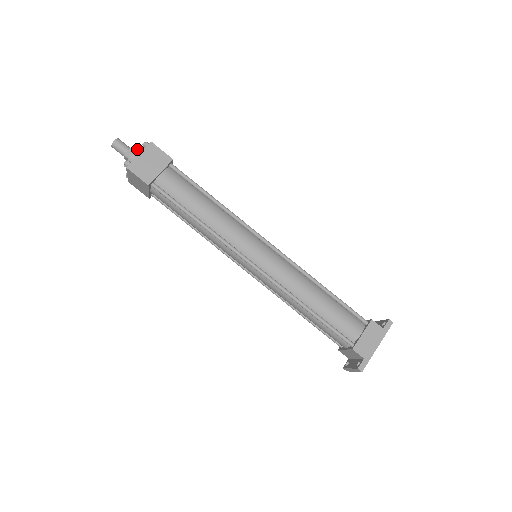
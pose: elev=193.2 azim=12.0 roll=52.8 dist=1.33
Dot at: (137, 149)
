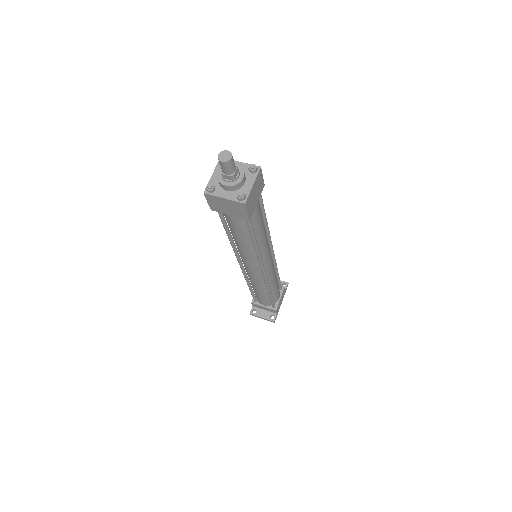
Dot at: occluded
